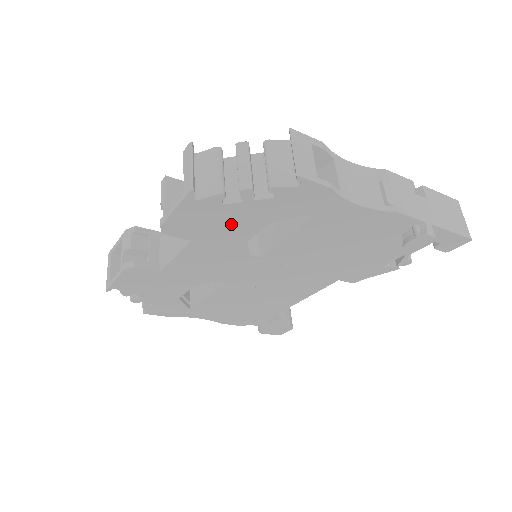
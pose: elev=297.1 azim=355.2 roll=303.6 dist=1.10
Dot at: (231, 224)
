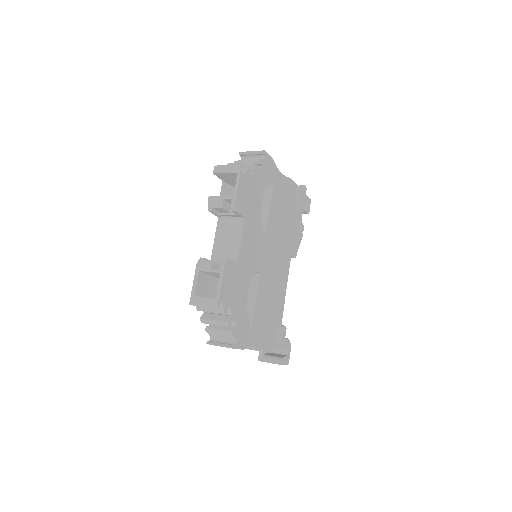
Dot at: (254, 196)
